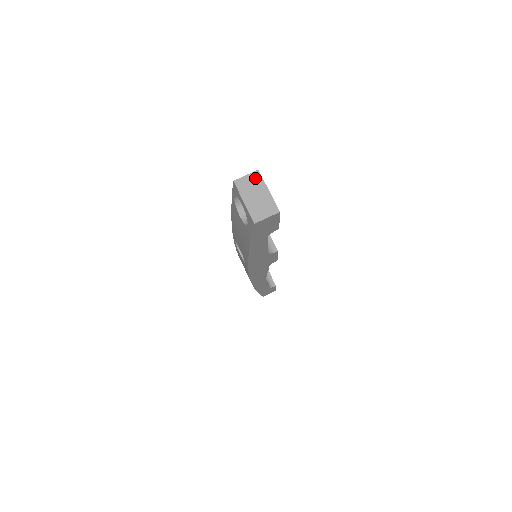
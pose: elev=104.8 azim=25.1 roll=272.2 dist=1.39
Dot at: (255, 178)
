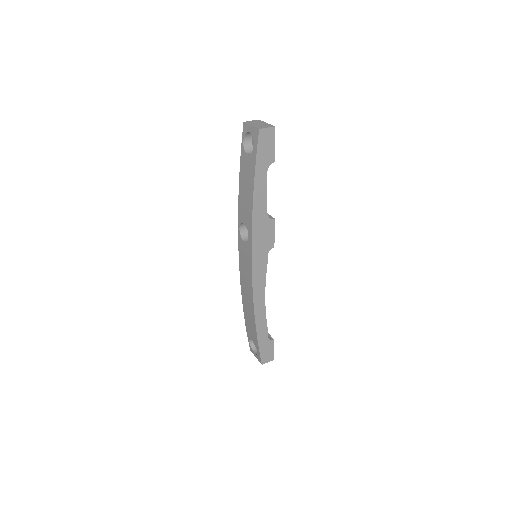
Dot at: (257, 121)
